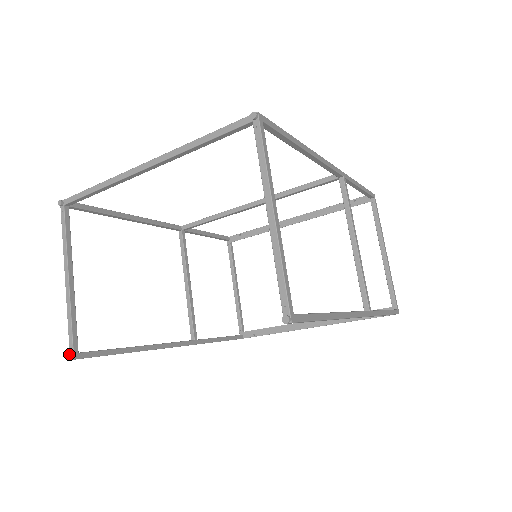
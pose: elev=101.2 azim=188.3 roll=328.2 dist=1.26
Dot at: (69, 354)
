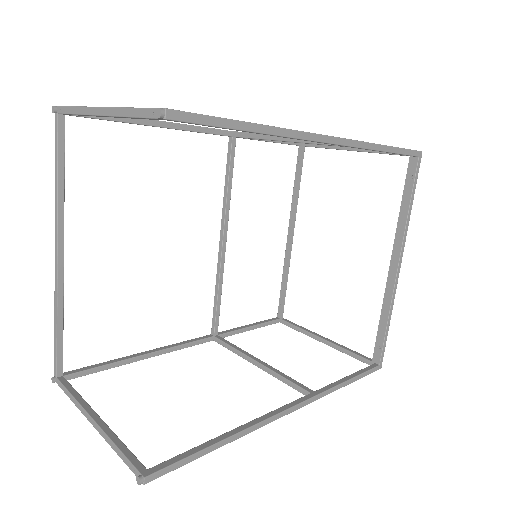
Dot at: (136, 478)
